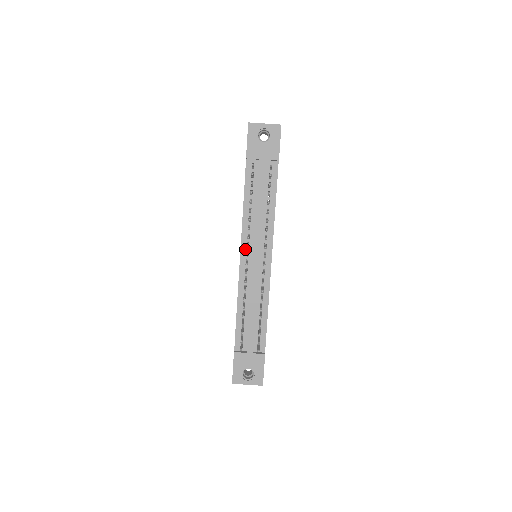
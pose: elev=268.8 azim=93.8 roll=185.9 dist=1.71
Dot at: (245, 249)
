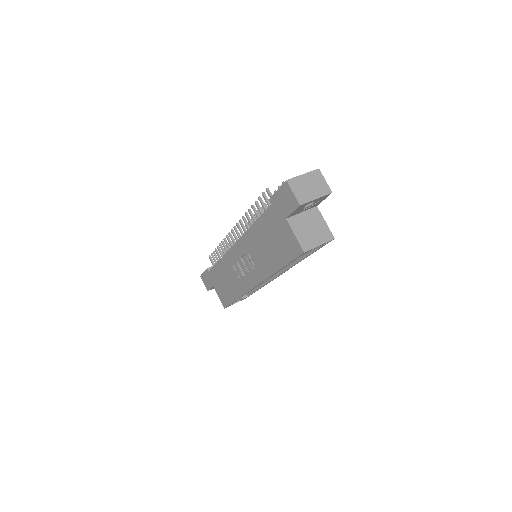
Dot at: occluded
